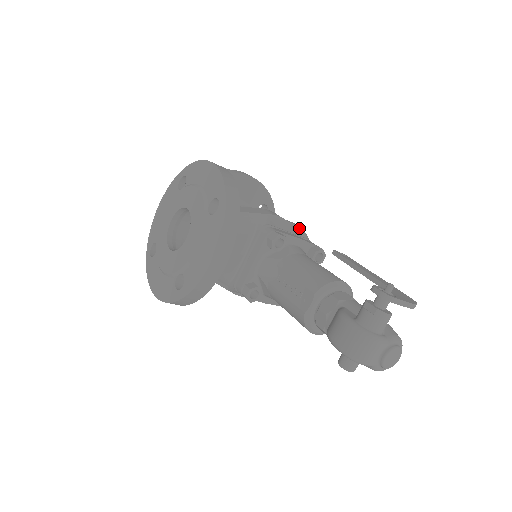
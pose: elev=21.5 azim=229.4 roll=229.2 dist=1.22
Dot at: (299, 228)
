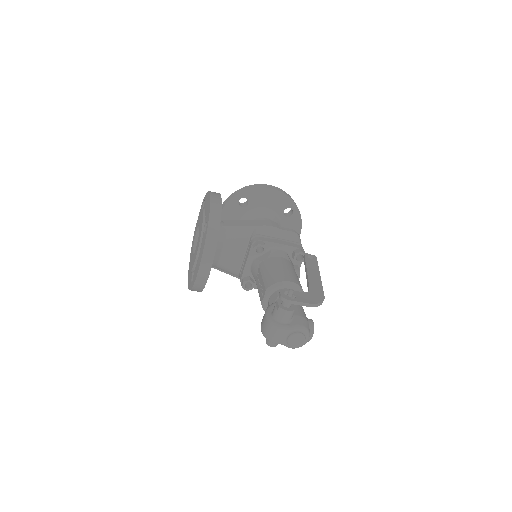
Dot at: (291, 233)
